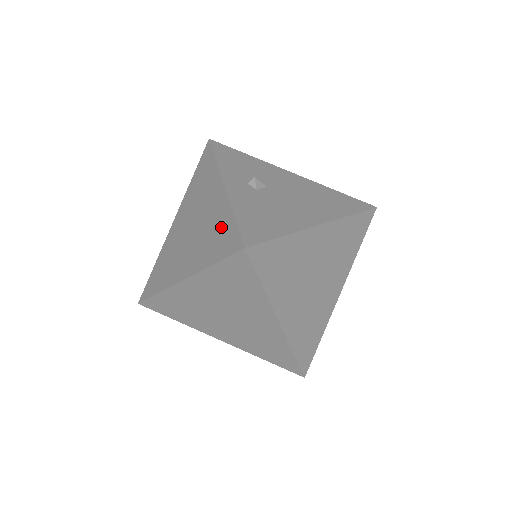
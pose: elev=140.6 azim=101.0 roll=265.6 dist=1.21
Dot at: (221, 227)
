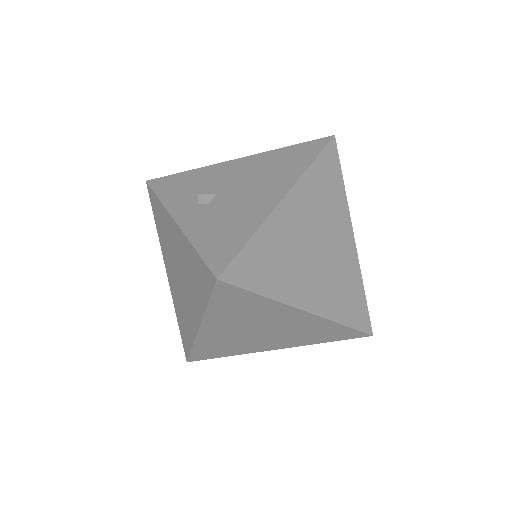
Dot at: (194, 265)
